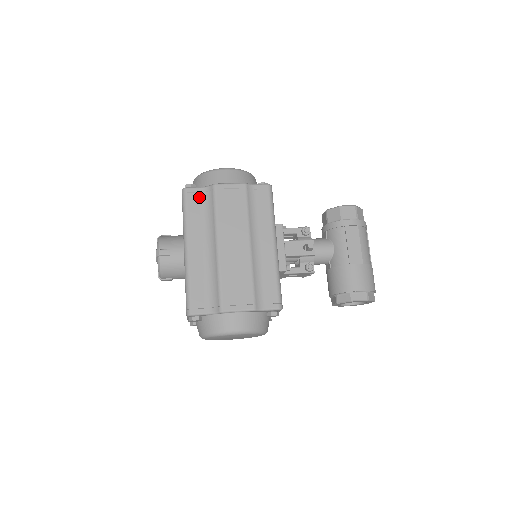
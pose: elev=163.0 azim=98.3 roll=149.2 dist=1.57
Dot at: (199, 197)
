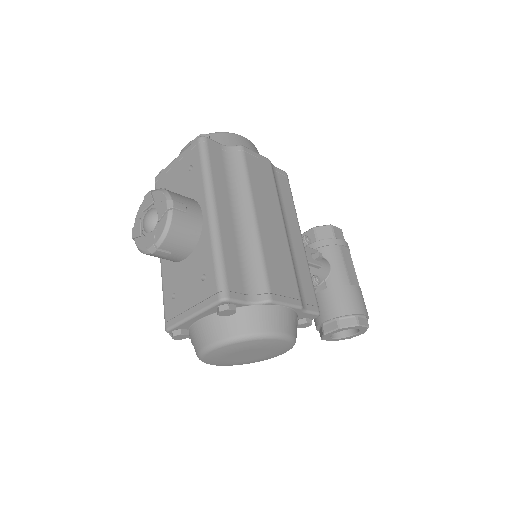
Dot at: (221, 154)
